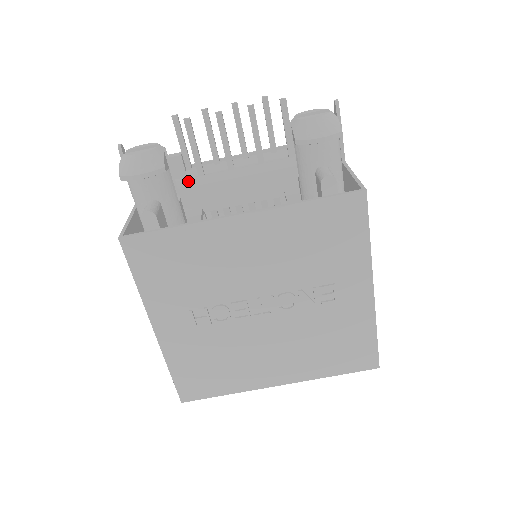
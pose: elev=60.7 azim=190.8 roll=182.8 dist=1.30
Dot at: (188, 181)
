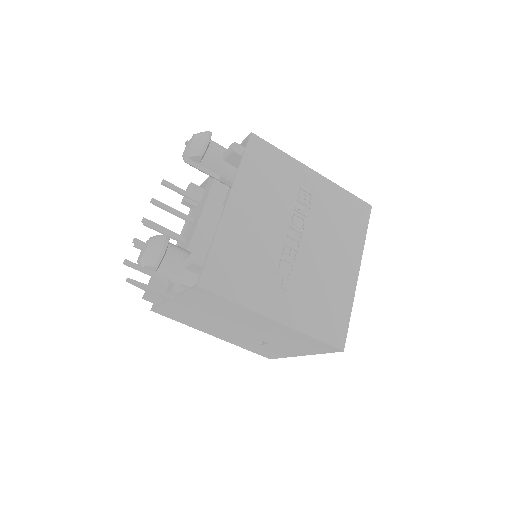
Dot at: occluded
